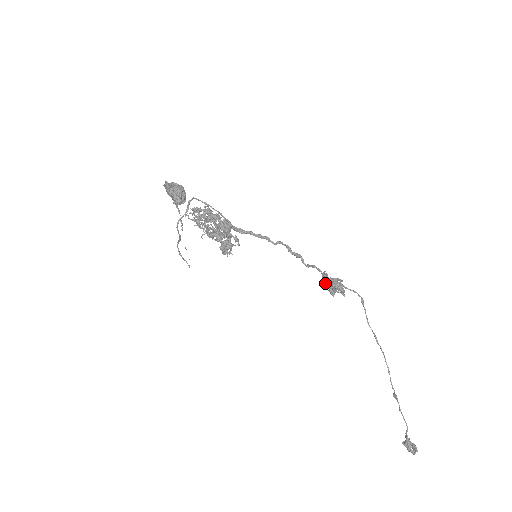
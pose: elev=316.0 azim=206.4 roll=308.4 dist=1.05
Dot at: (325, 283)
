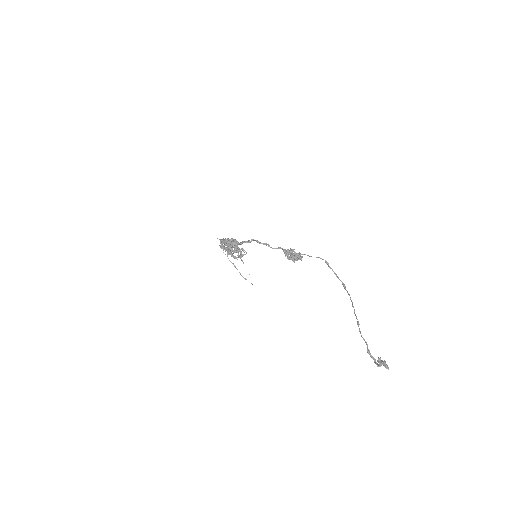
Dot at: (290, 256)
